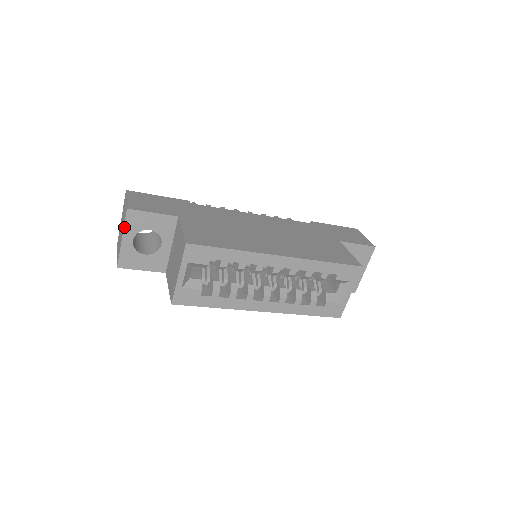
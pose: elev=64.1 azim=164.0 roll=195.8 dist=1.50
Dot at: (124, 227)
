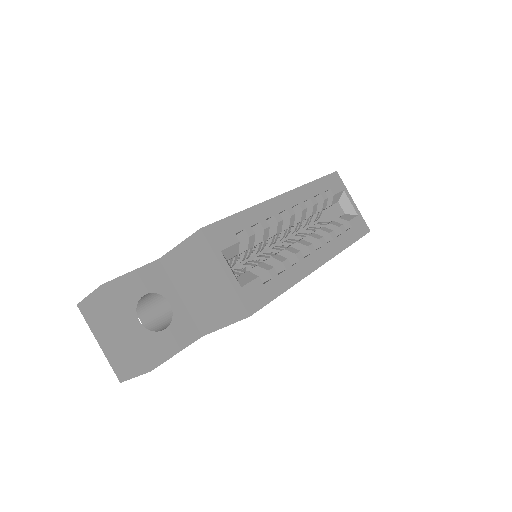
Dot at: (116, 311)
